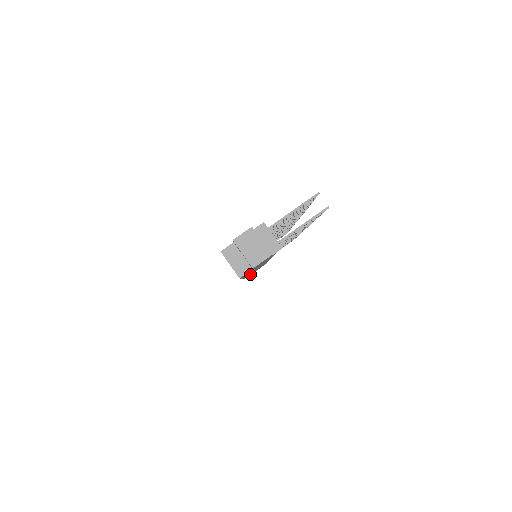
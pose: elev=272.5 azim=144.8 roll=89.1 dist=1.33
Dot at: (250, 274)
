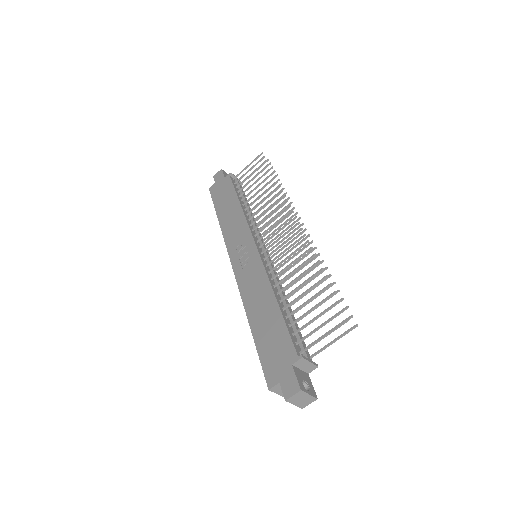
Dot at: occluded
